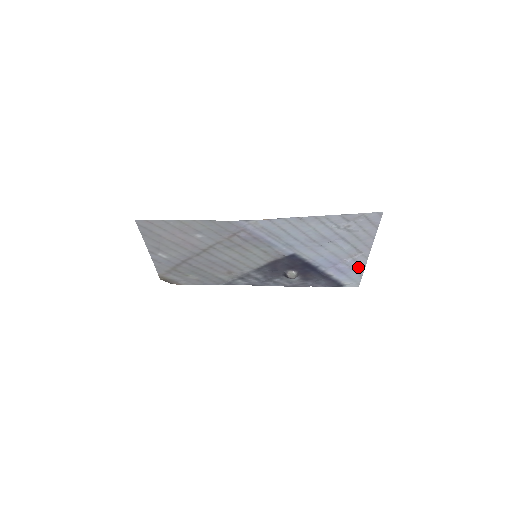
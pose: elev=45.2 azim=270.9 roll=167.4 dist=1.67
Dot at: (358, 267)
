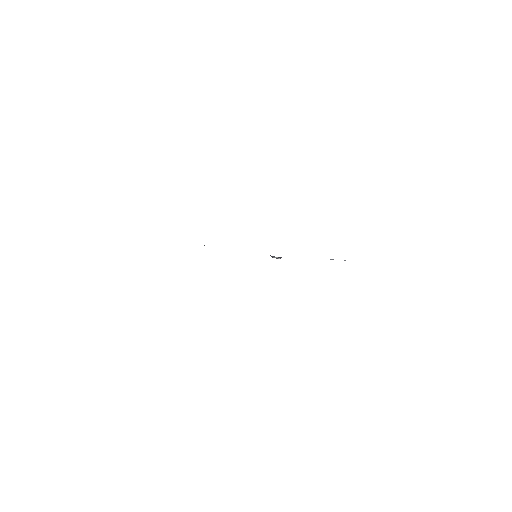
Dot at: occluded
